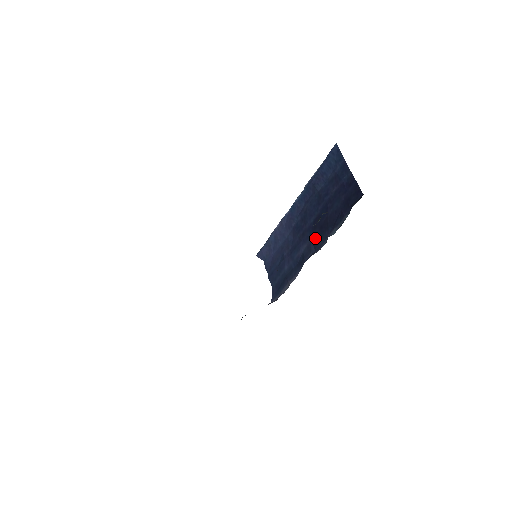
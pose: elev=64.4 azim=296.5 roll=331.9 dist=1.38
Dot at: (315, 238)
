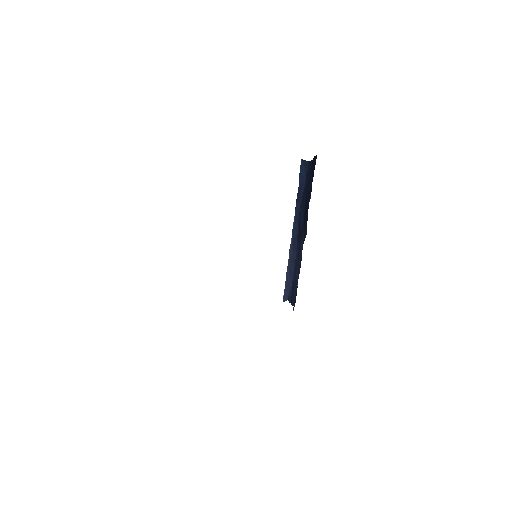
Dot at: (305, 225)
